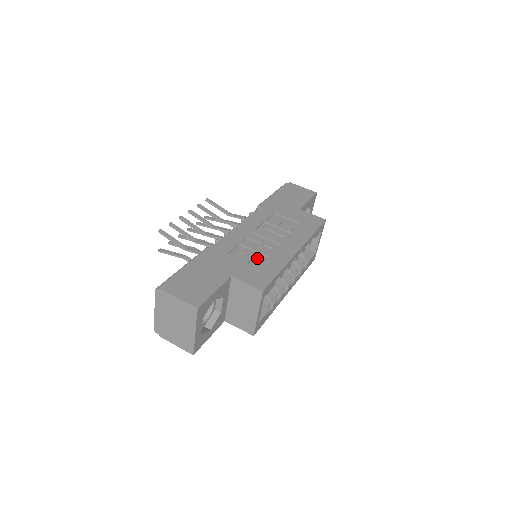
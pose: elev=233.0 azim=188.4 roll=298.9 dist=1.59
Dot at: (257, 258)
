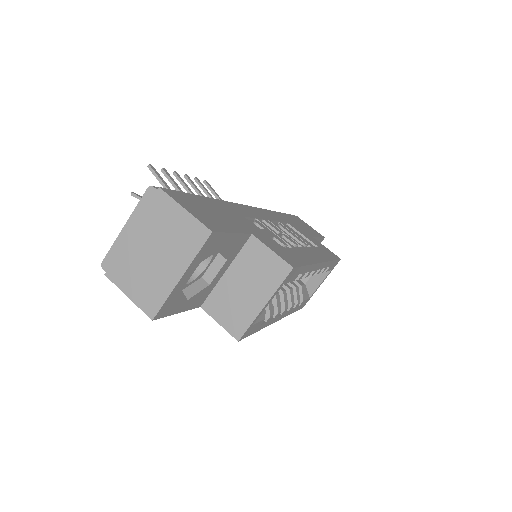
Dot at: (279, 240)
